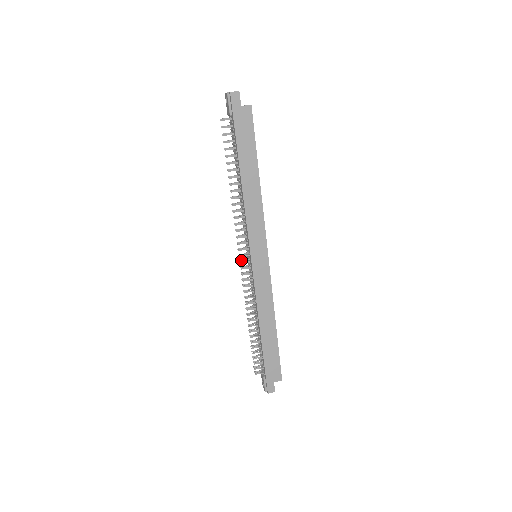
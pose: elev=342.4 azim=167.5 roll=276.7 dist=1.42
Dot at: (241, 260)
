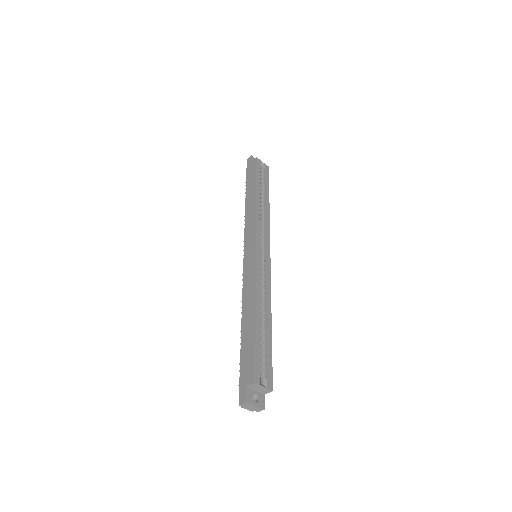
Dot at: occluded
